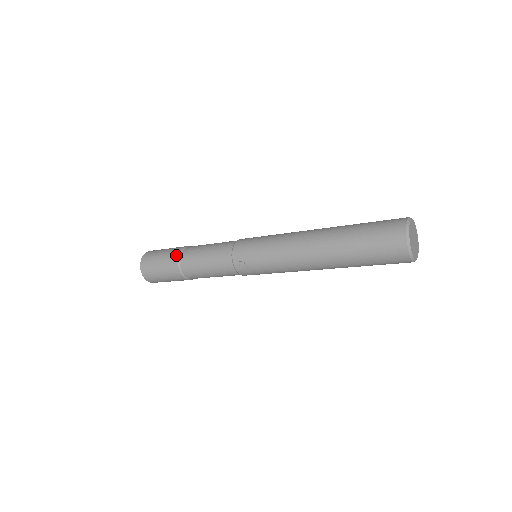
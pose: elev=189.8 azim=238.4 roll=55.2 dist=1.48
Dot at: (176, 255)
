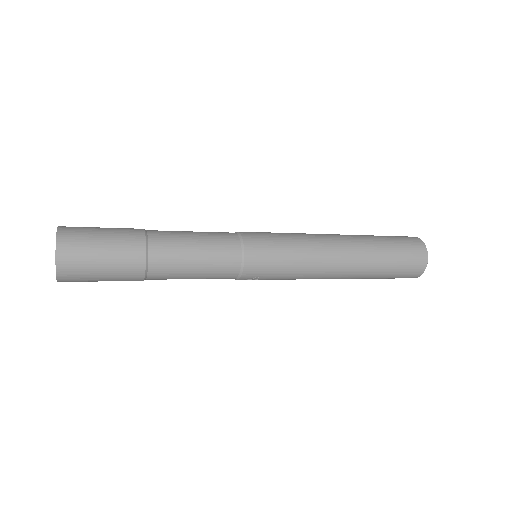
Dot at: (141, 263)
